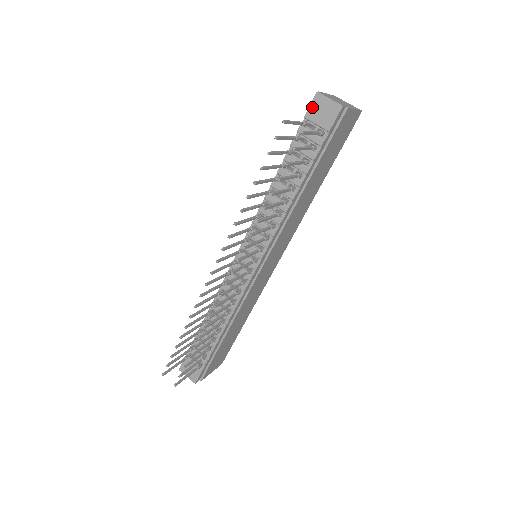
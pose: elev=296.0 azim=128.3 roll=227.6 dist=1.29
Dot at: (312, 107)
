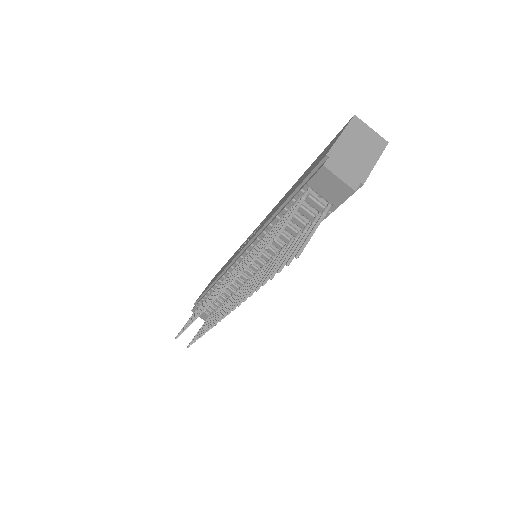
Dot at: (316, 178)
